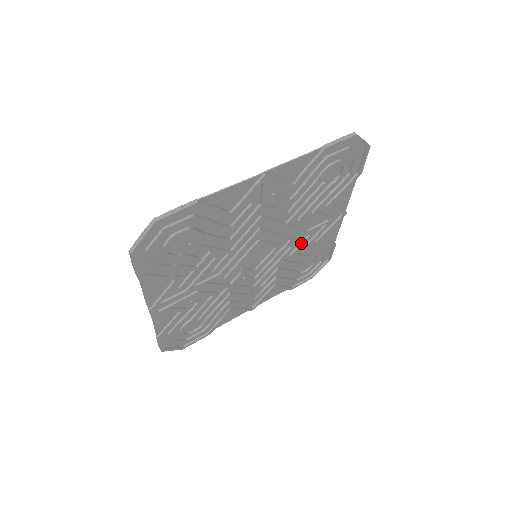
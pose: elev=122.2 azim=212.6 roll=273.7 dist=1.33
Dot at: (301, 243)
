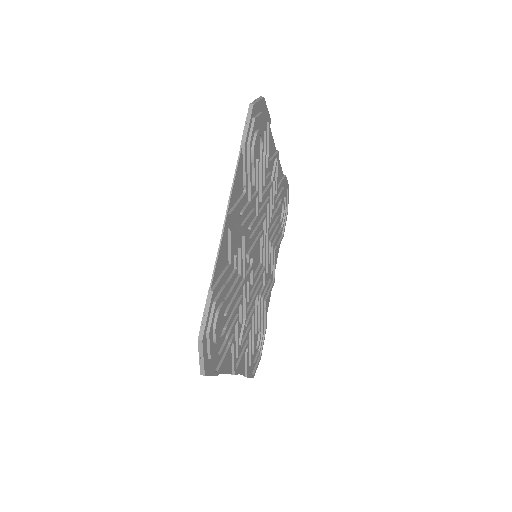
Dot at: (264, 284)
